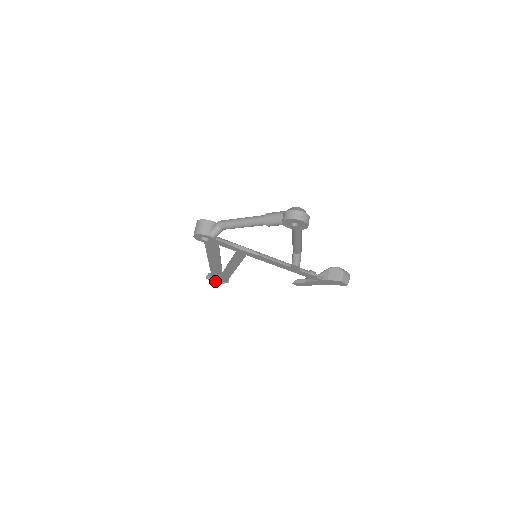
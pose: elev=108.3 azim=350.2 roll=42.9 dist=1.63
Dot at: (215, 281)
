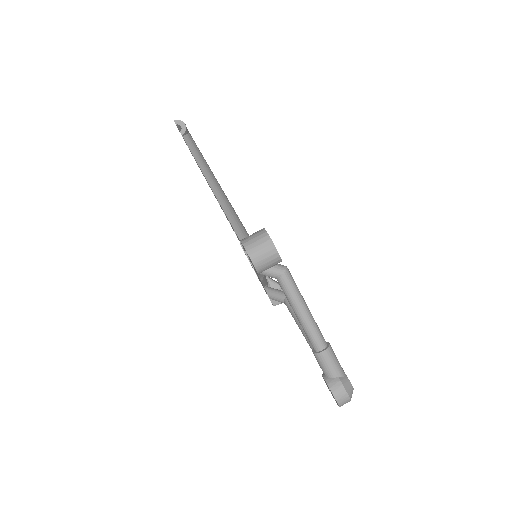
Dot at: (179, 129)
